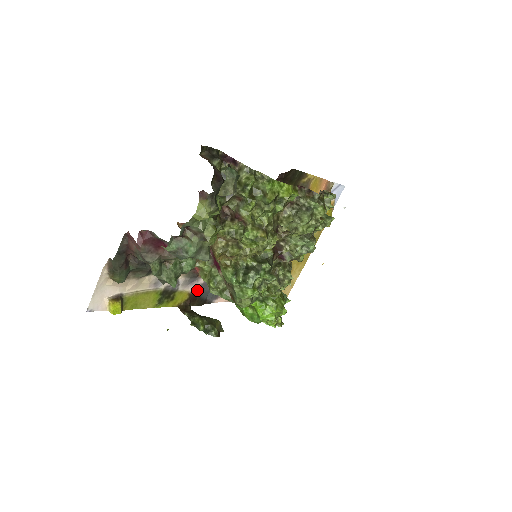
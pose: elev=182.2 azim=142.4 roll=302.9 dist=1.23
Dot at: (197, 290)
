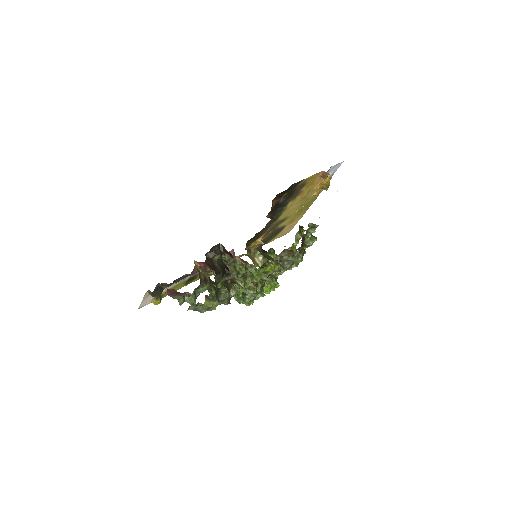
Dot at: occluded
